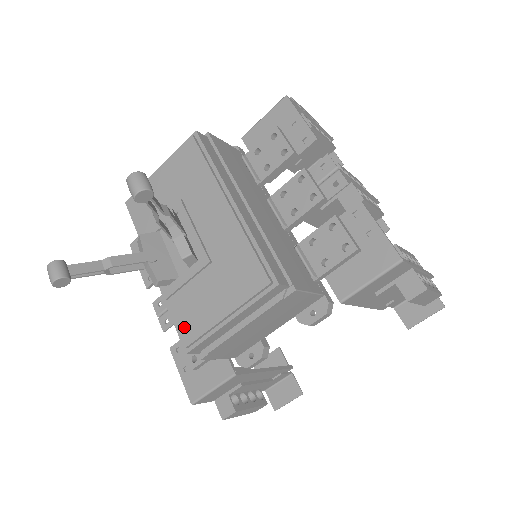
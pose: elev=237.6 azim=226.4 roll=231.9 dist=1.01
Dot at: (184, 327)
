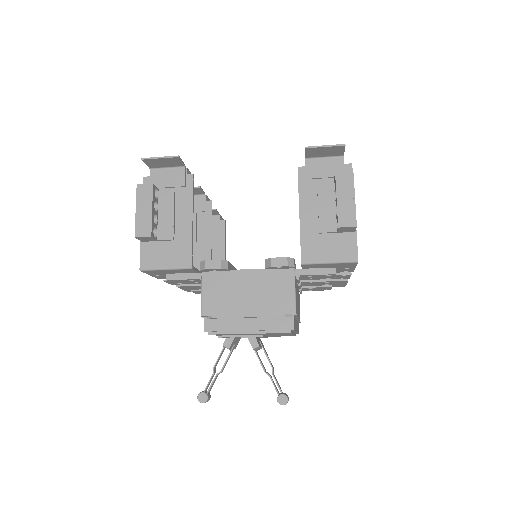
Dot at: occluded
